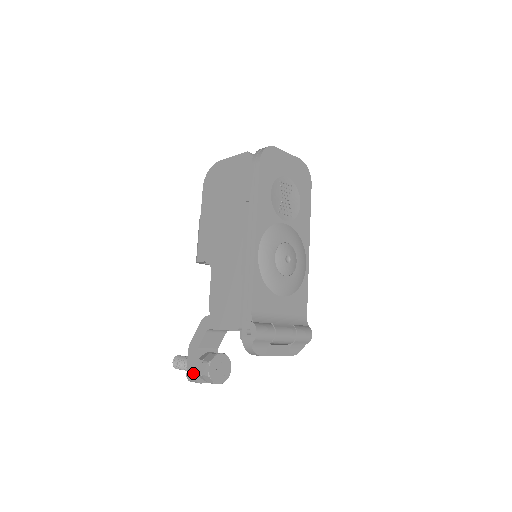
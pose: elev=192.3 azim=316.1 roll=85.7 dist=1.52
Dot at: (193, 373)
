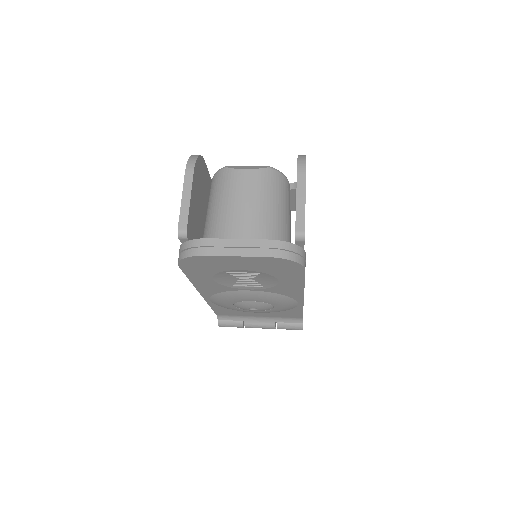
Dot at: occluded
